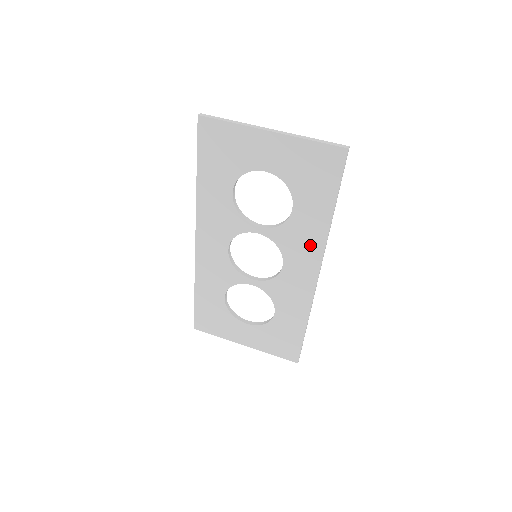
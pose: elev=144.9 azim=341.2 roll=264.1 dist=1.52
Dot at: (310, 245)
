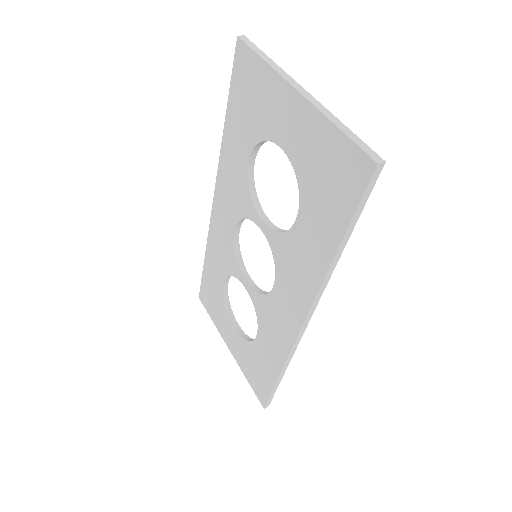
Dot at: (303, 280)
